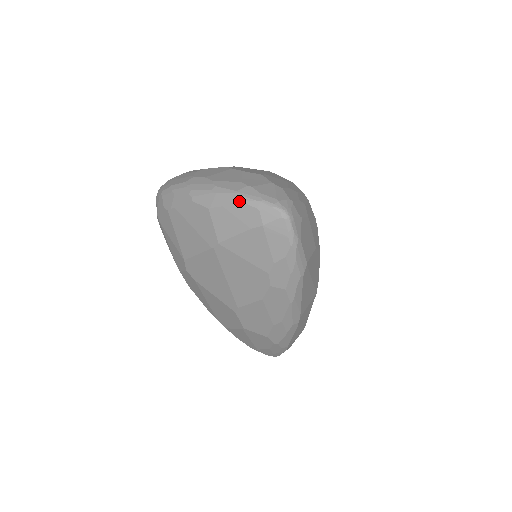
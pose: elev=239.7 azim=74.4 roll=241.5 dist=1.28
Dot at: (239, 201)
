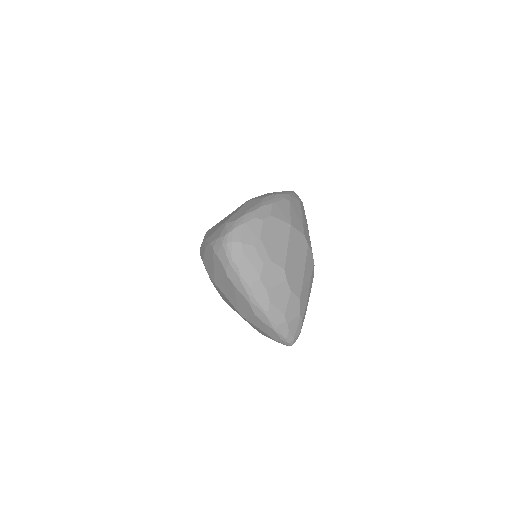
Dot at: (275, 331)
